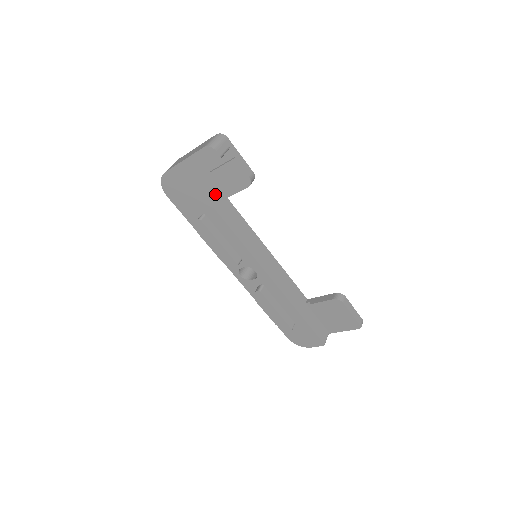
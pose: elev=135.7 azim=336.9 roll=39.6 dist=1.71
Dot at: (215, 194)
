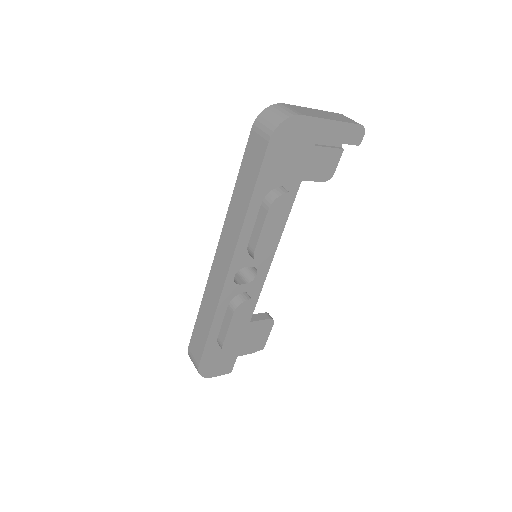
Dot at: occluded
